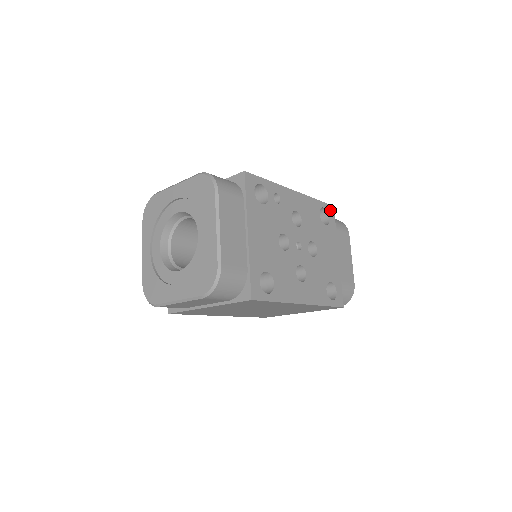
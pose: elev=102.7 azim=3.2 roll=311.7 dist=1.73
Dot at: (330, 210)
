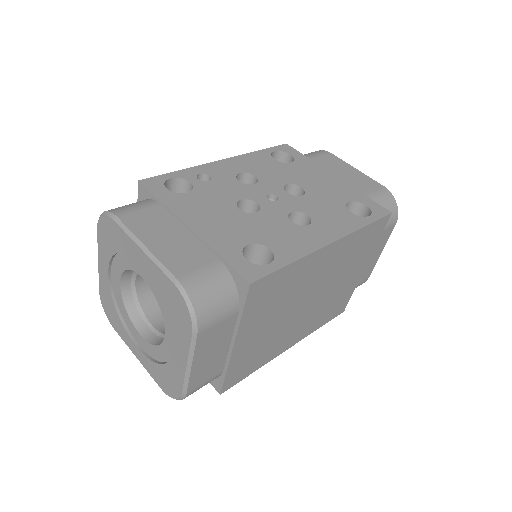
Dot at: (285, 149)
